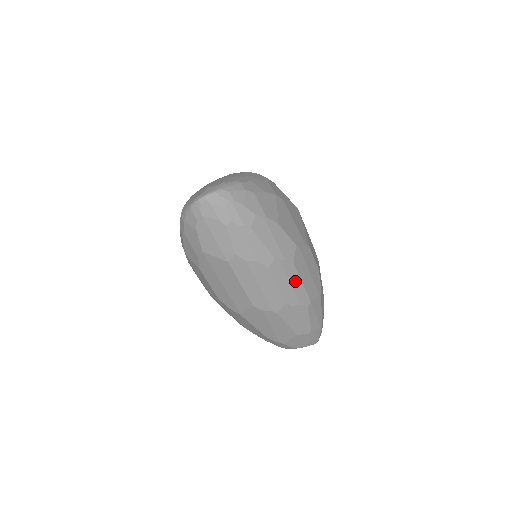
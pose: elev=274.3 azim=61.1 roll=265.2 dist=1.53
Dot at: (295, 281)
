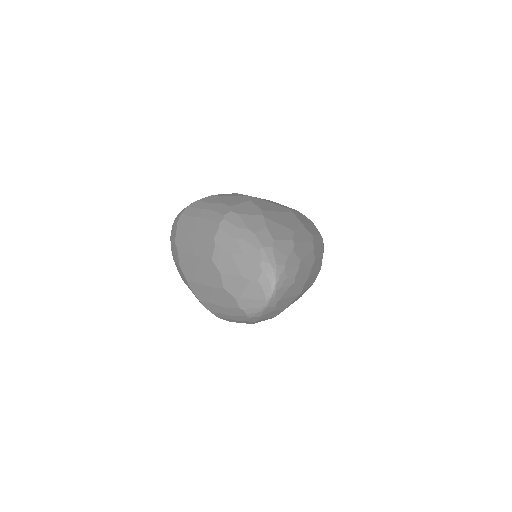
Dot at: (317, 241)
